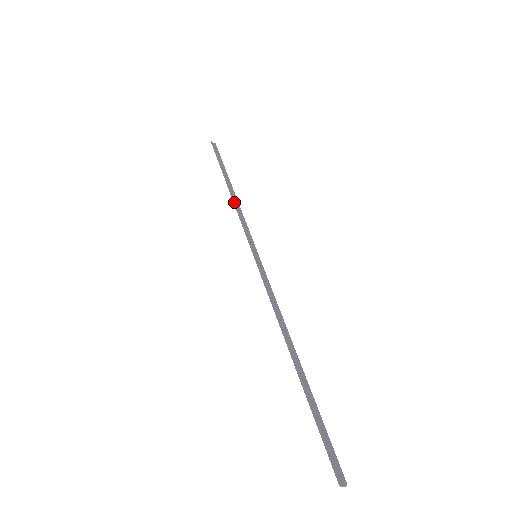
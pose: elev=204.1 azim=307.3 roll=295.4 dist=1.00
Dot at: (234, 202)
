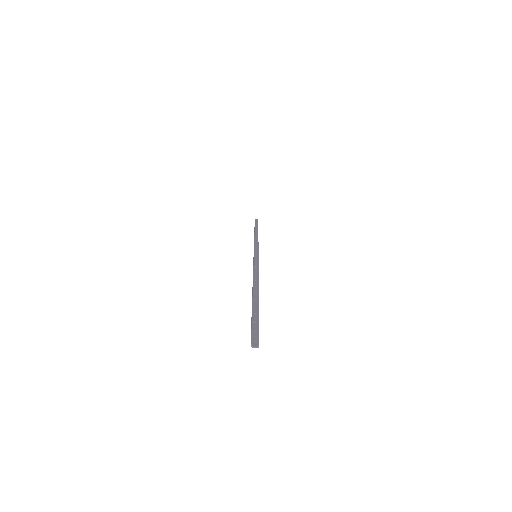
Dot at: (254, 237)
